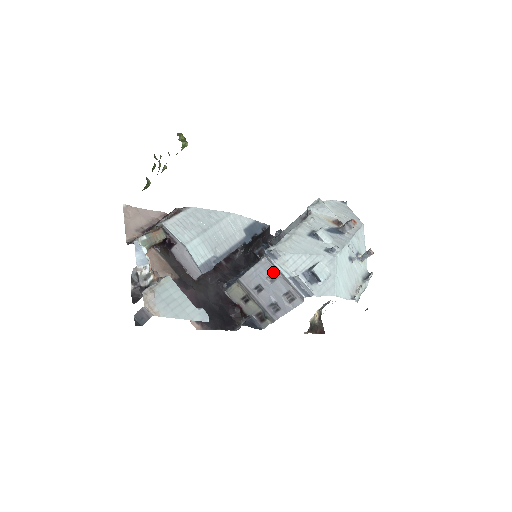
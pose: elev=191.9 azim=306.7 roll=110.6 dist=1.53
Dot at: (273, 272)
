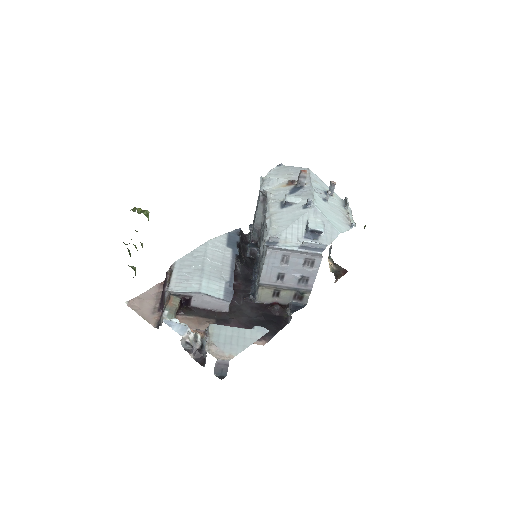
Dot at: (282, 255)
